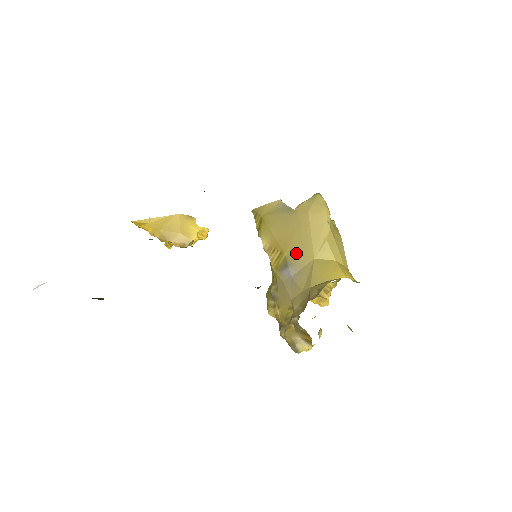
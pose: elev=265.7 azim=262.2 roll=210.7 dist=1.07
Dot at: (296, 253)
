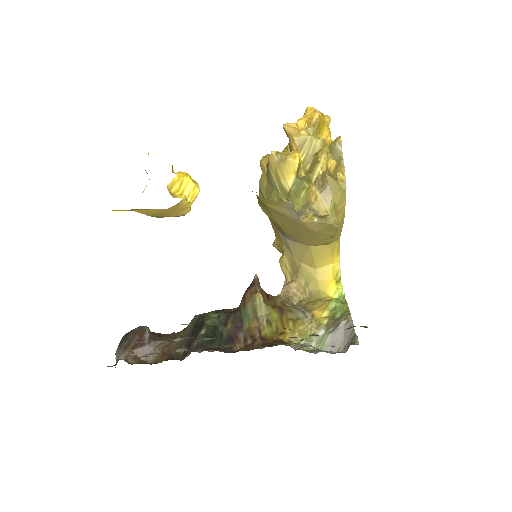
Dot at: (294, 237)
